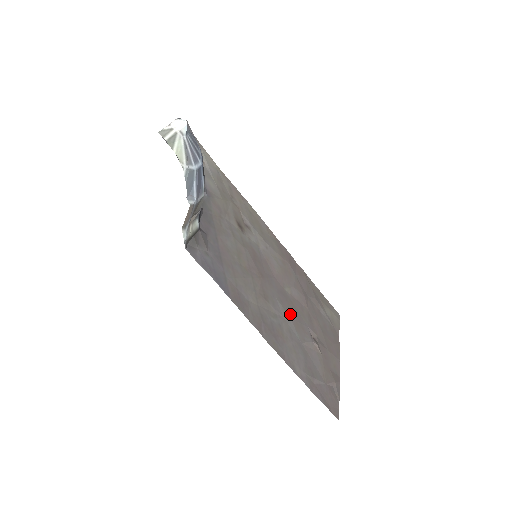
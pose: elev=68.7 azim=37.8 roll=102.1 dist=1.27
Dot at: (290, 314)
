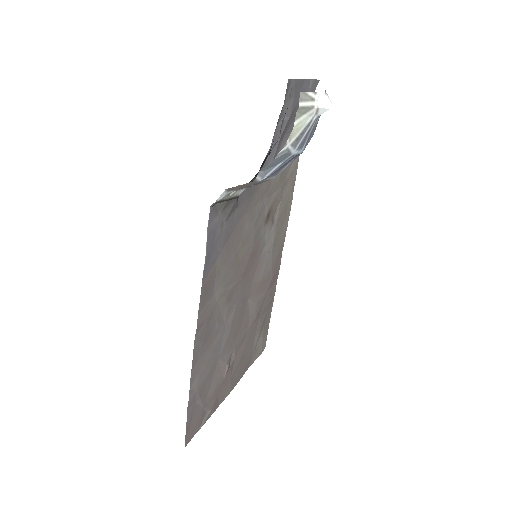
Dot at: (233, 326)
